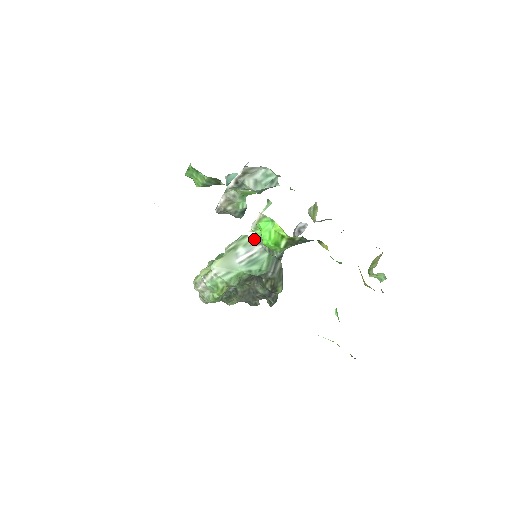
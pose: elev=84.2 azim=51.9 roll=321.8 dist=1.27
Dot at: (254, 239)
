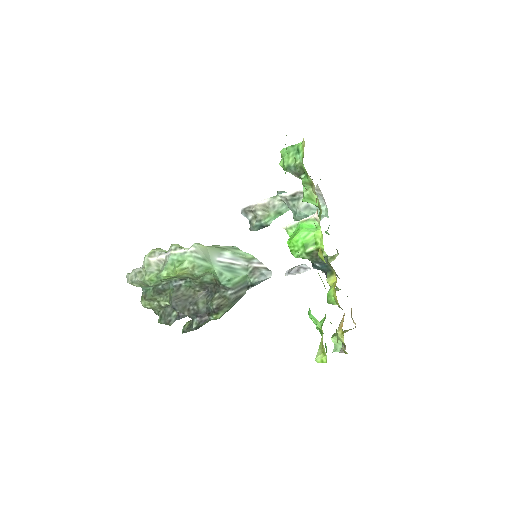
Dot at: (245, 255)
